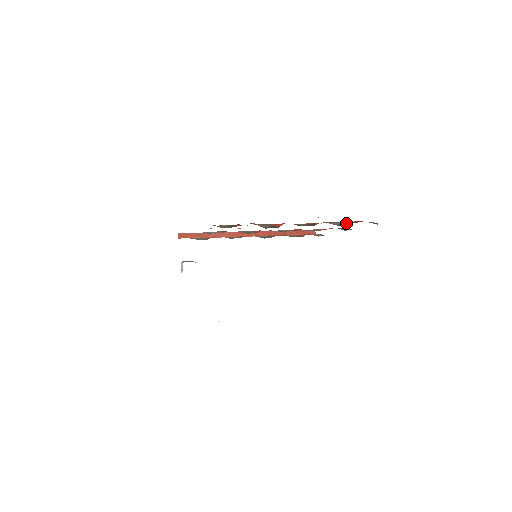
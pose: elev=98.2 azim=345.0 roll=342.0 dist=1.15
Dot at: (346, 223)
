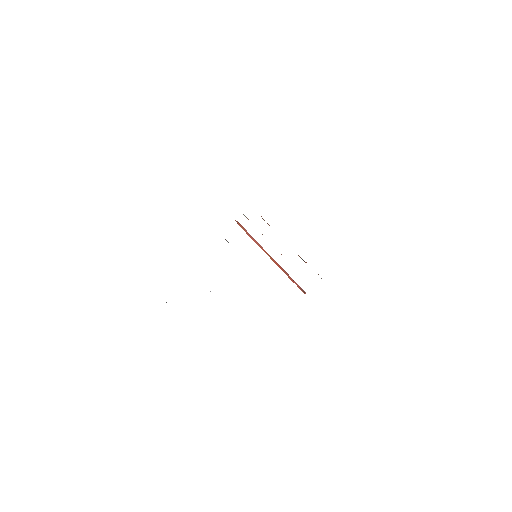
Dot at: occluded
